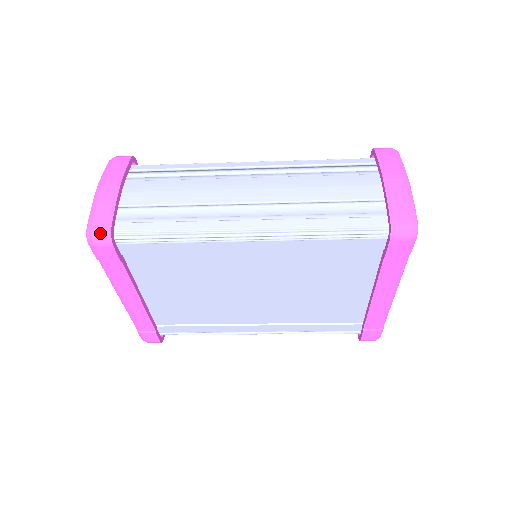
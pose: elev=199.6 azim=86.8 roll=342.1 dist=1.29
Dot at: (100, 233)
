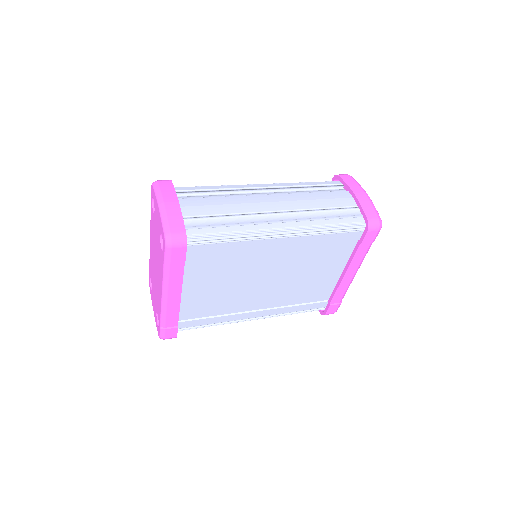
Dot at: (178, 237)
